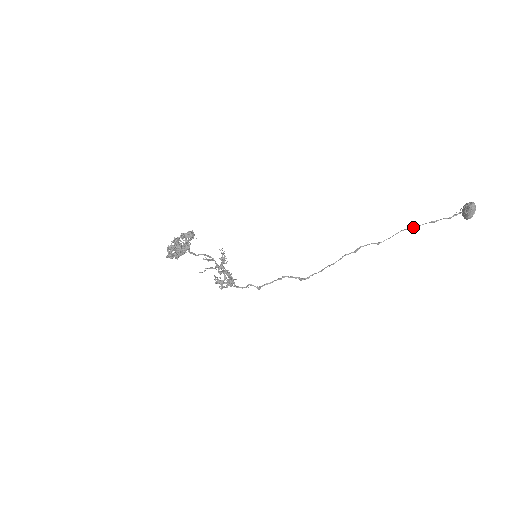
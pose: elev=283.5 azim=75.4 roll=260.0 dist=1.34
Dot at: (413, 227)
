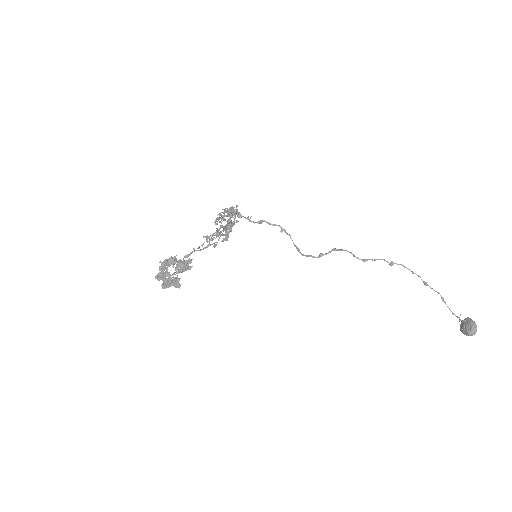
Dot at: occluded
